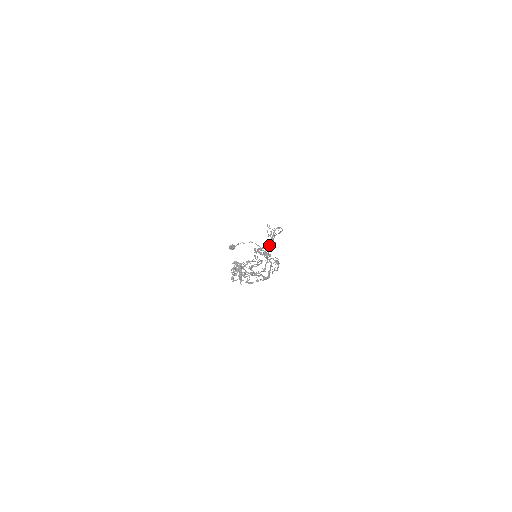
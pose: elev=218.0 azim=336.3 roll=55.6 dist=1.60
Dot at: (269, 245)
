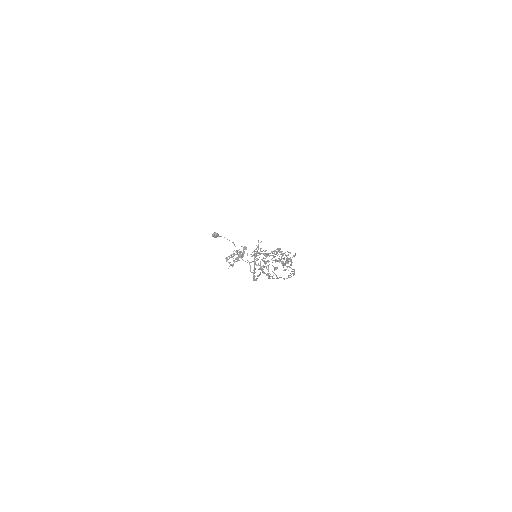
Dot at: (266, 256)
